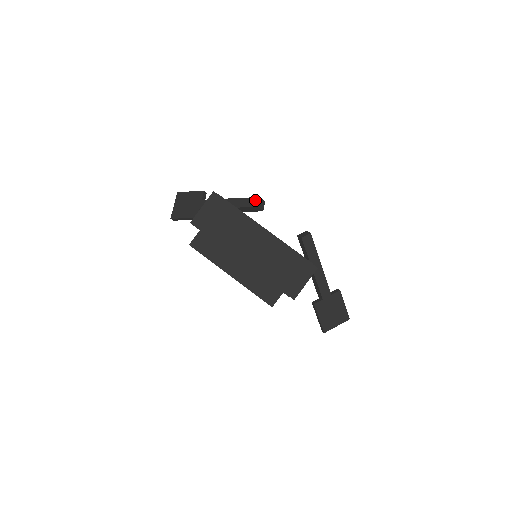
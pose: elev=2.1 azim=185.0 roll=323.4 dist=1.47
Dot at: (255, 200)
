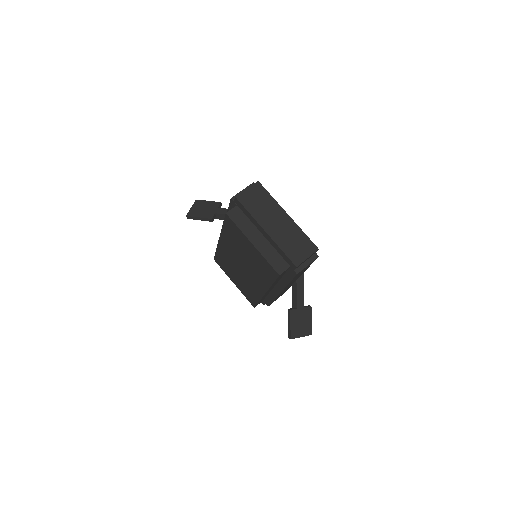
Dot at: occluded
